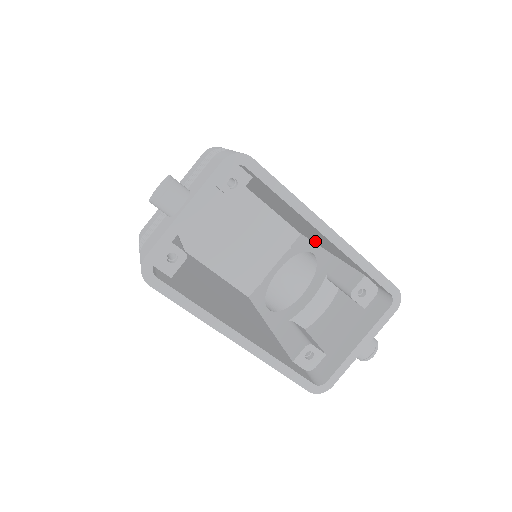
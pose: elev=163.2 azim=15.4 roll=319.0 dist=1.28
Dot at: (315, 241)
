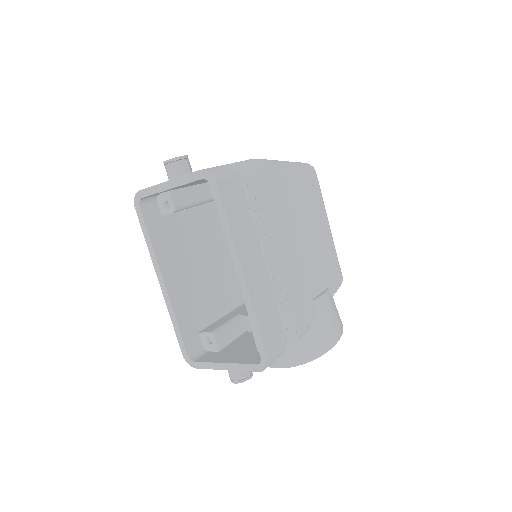
Dot at: (310, 287)
